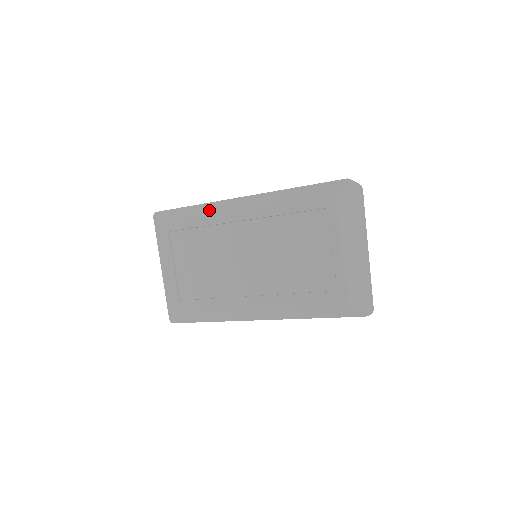
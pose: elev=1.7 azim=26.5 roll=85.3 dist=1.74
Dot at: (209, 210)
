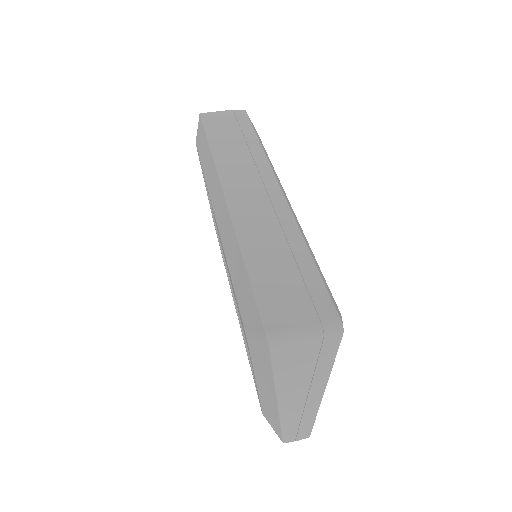
Dot at: (210, 174)
